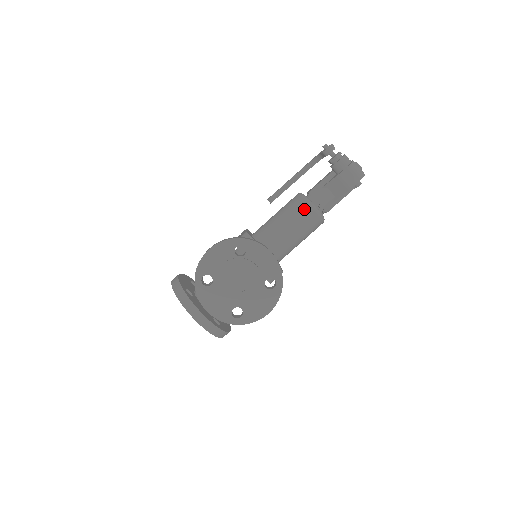
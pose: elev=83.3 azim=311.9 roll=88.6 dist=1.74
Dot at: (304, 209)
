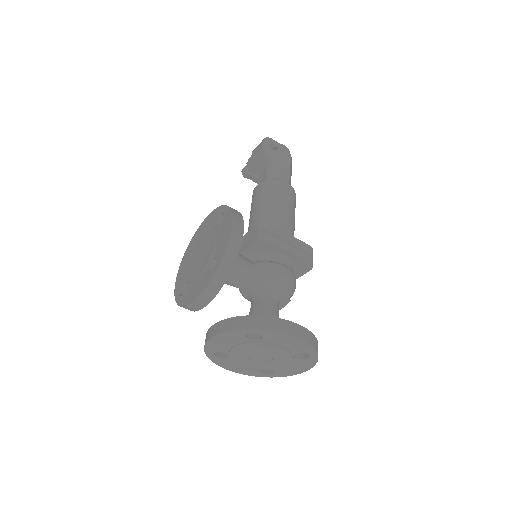
Dot at: (253, 195)
